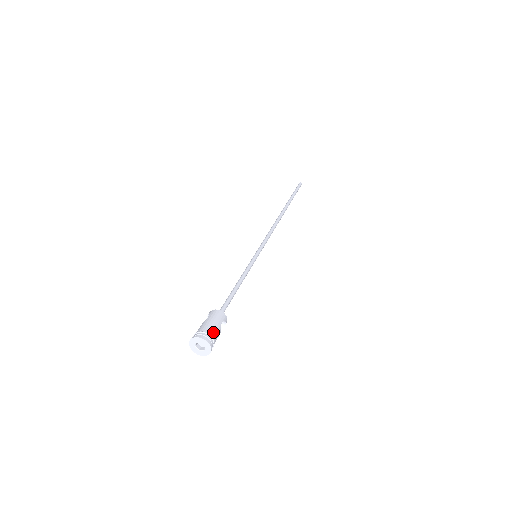
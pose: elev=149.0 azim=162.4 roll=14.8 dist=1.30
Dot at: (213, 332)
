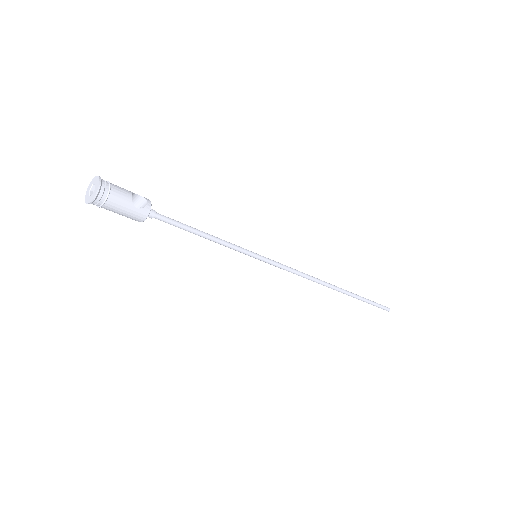
Dot at: (115, 185)
